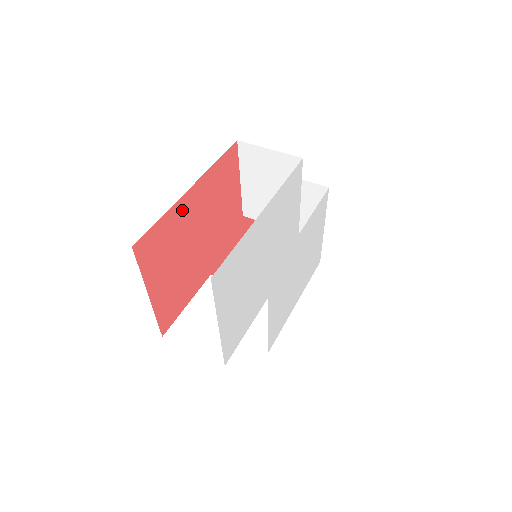
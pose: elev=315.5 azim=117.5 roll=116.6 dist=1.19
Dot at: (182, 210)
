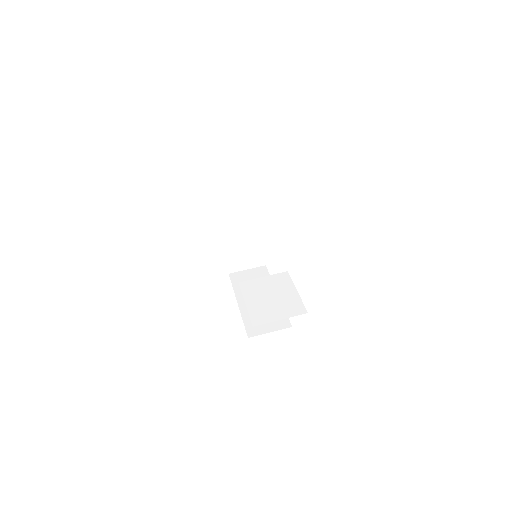
Dot at: occluded
